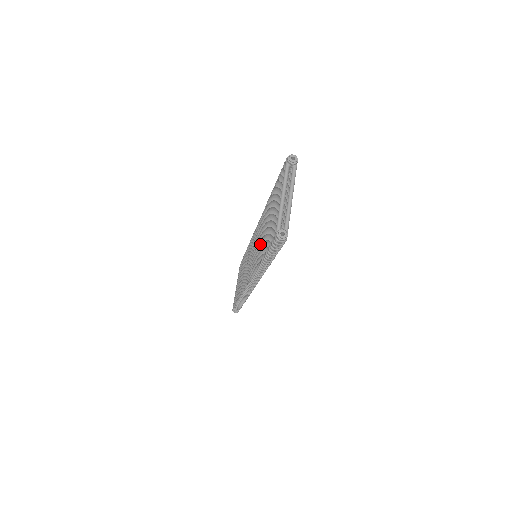
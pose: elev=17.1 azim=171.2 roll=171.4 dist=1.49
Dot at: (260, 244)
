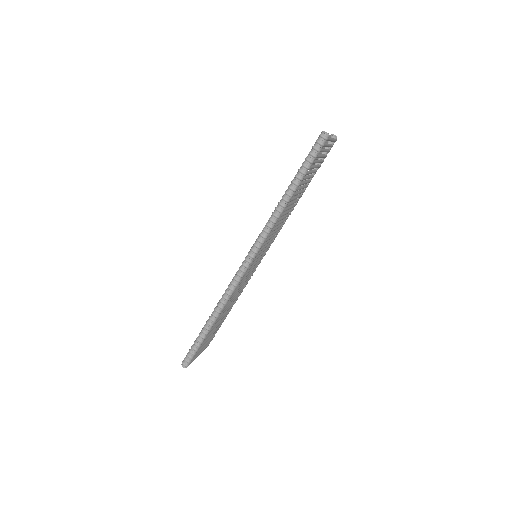
Dot at: occluded
